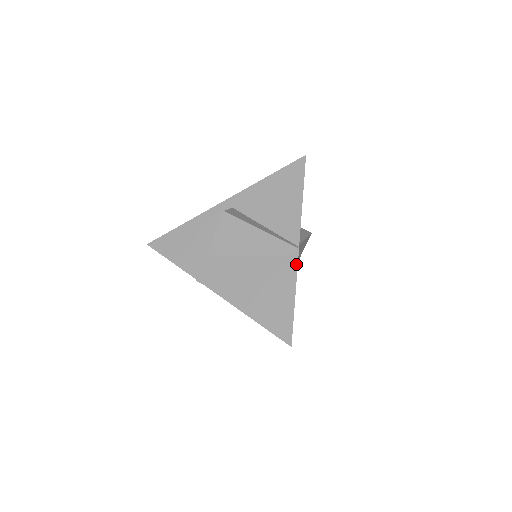
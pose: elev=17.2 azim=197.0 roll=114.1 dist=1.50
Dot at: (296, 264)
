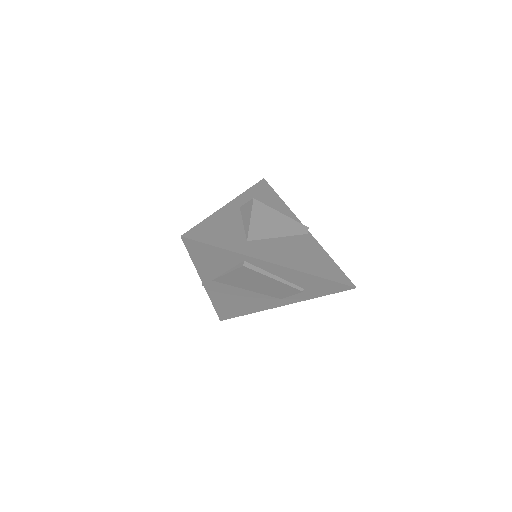
Dot at: (314, 239)
